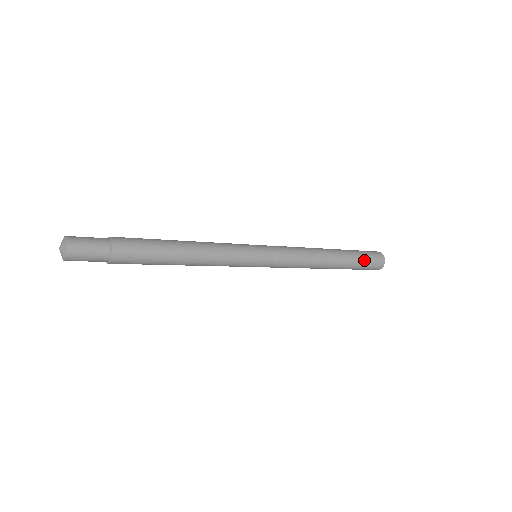
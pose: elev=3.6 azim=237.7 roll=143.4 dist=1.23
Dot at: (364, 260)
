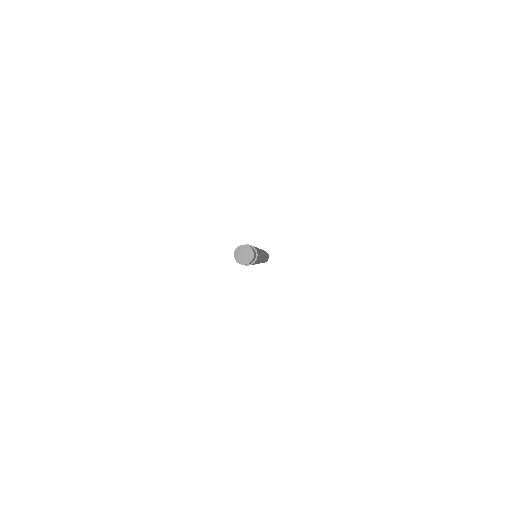
Dot at: (267, 253)
